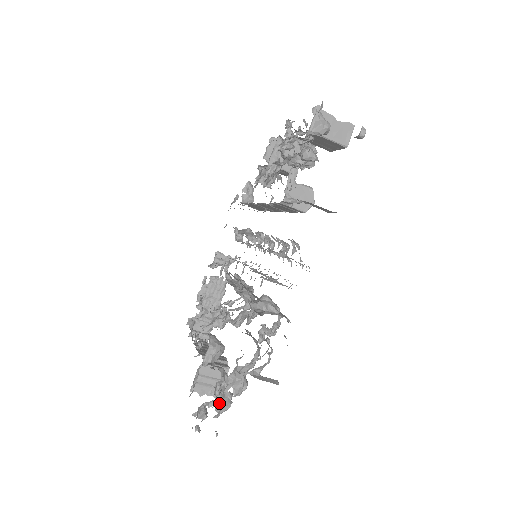
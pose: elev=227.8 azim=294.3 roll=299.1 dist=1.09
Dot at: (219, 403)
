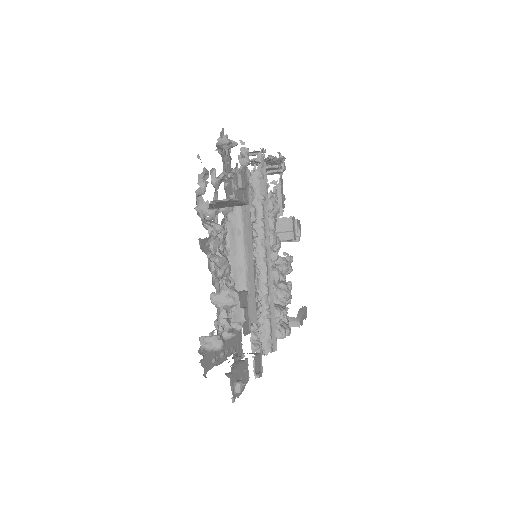
Dot at: occluded
